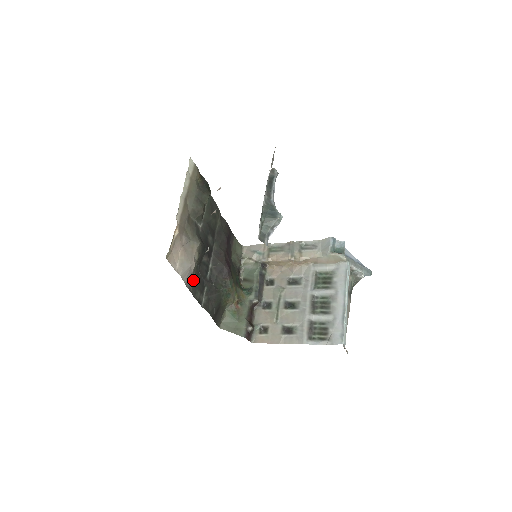
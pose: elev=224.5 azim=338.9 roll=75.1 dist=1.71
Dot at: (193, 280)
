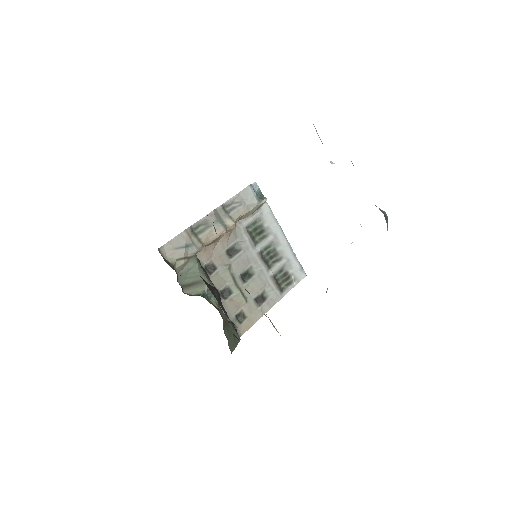
Dot at: occluded
